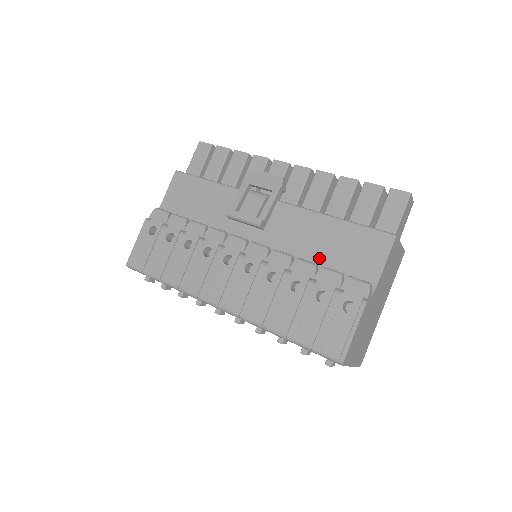
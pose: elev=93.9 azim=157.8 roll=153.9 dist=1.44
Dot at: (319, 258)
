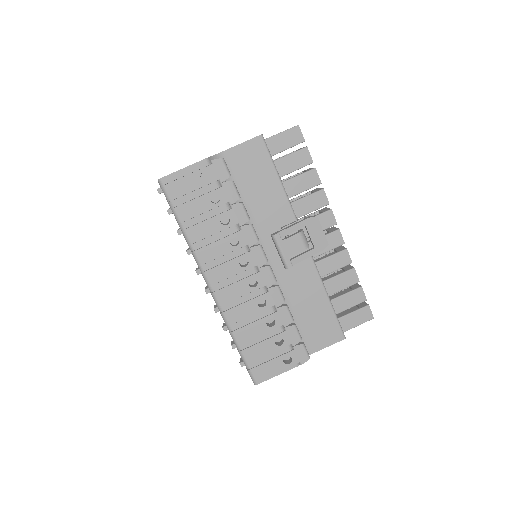
Dot at: (296, 311)
